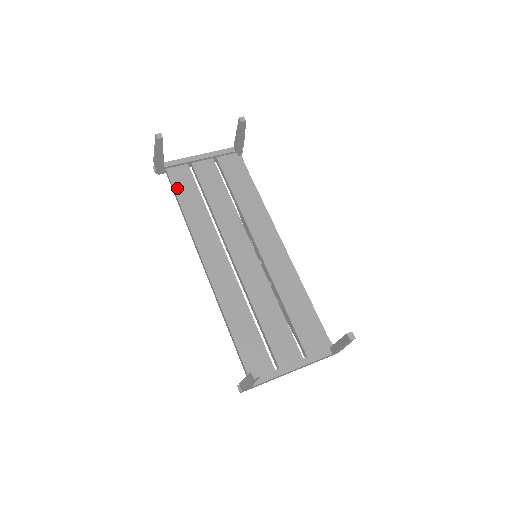
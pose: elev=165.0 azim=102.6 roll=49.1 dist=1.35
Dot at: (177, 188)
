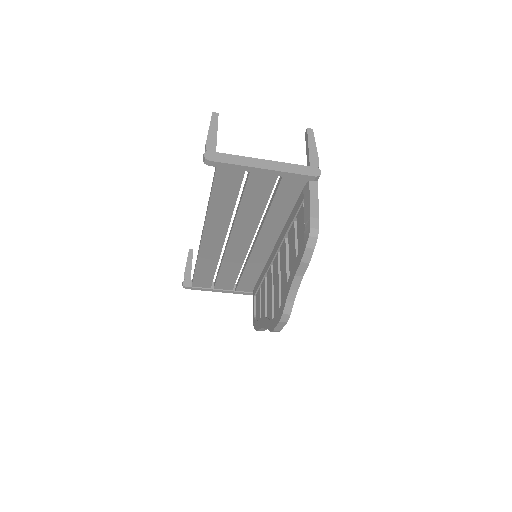
Dot at: occluded
